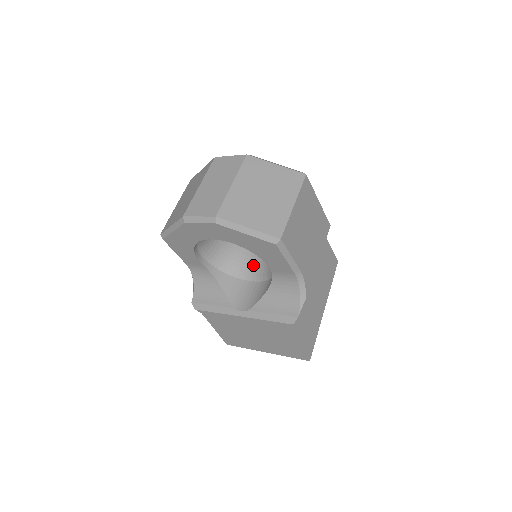
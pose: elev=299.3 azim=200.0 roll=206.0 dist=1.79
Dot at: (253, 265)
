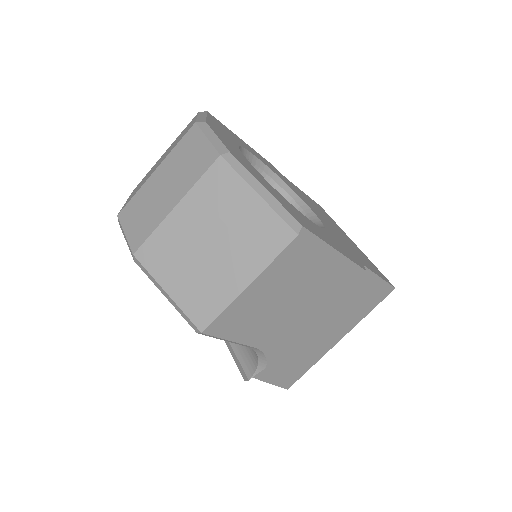
Dot at: occluded
